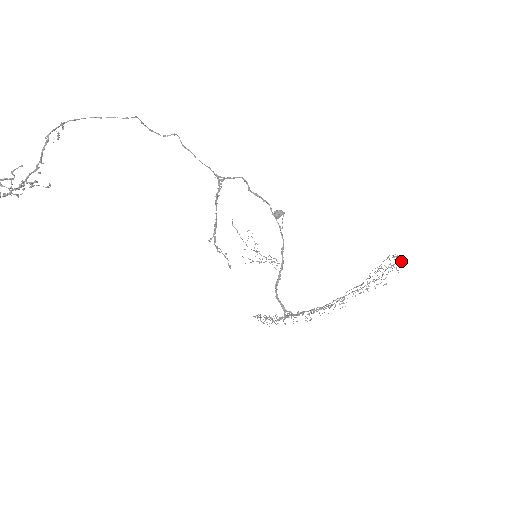
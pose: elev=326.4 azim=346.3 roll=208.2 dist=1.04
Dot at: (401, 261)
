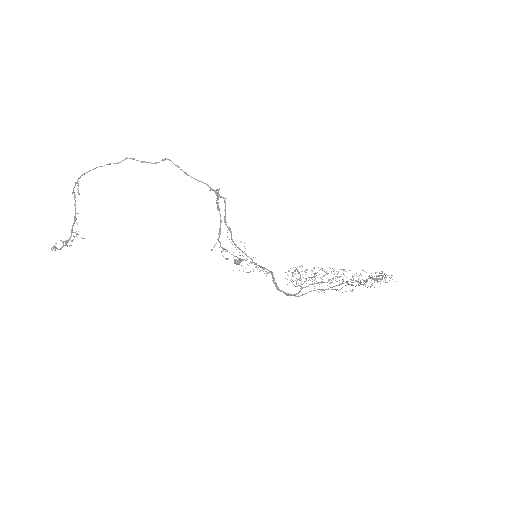
Dot at: (391, 277)
